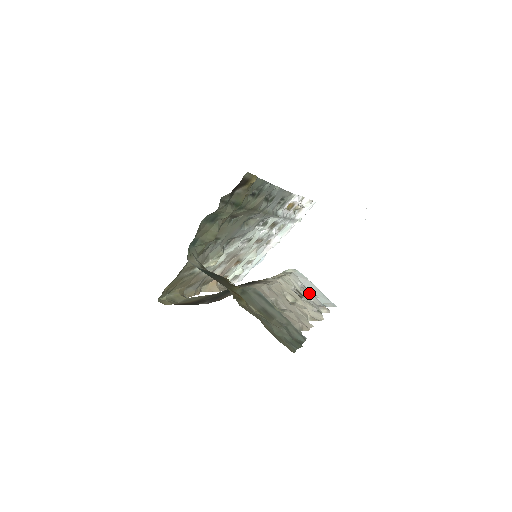
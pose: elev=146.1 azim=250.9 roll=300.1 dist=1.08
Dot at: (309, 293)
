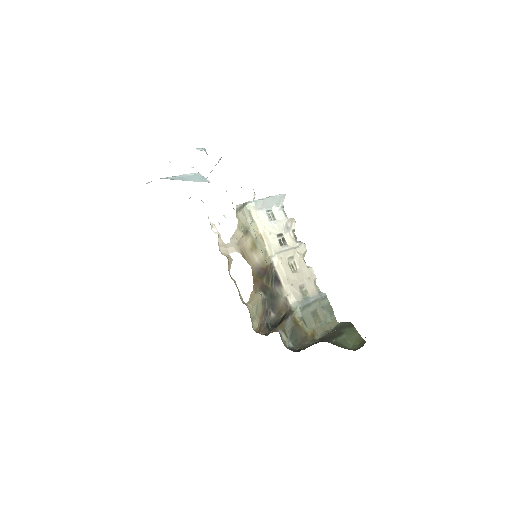
Dot at: (275, 215)
